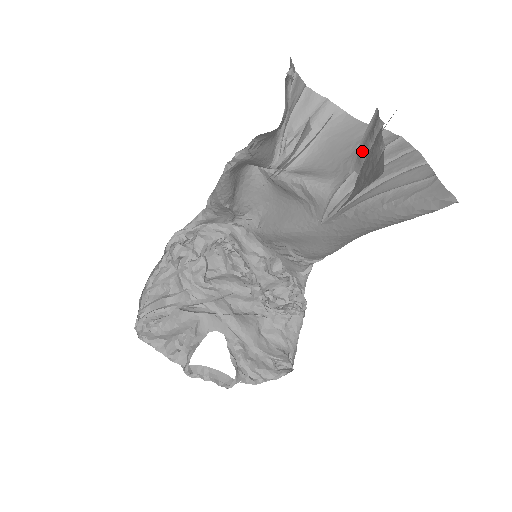
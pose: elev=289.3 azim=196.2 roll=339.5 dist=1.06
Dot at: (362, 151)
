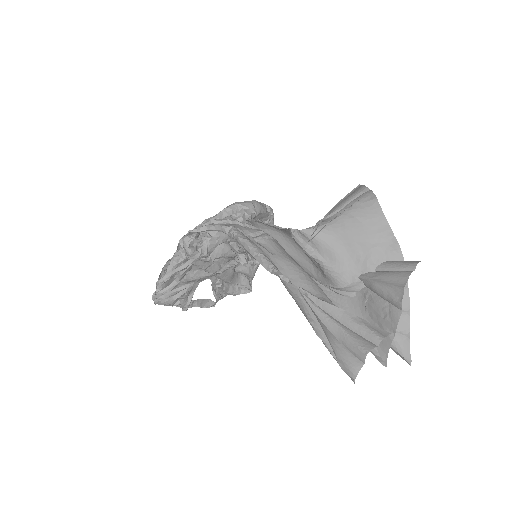
Dot at: (377, 289)
